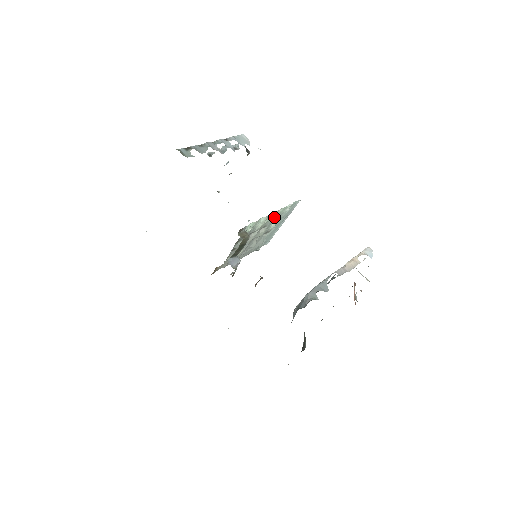
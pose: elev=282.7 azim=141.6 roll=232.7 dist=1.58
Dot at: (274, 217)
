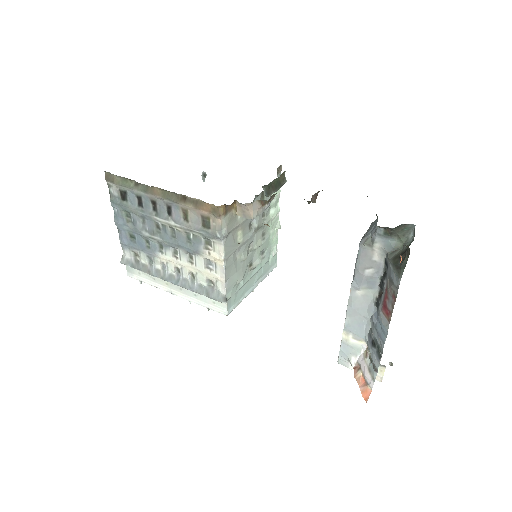
Dot at: (271, 236)
